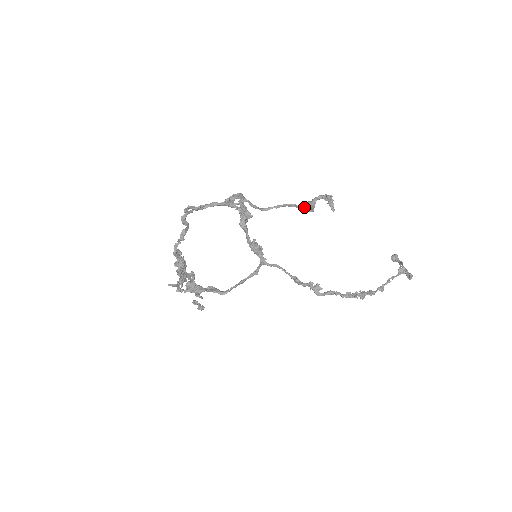
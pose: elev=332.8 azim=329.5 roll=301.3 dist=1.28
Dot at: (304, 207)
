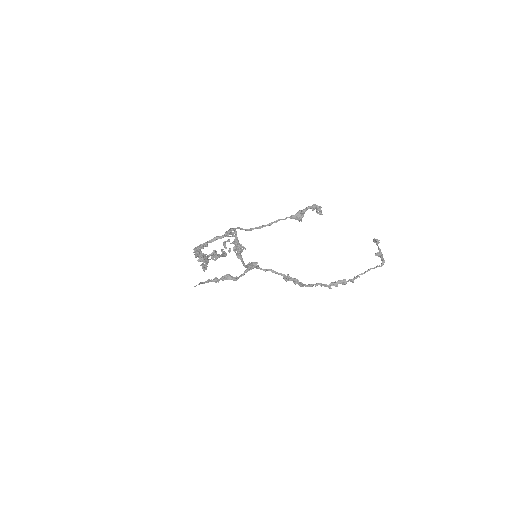
Dot at: (294, 218)
